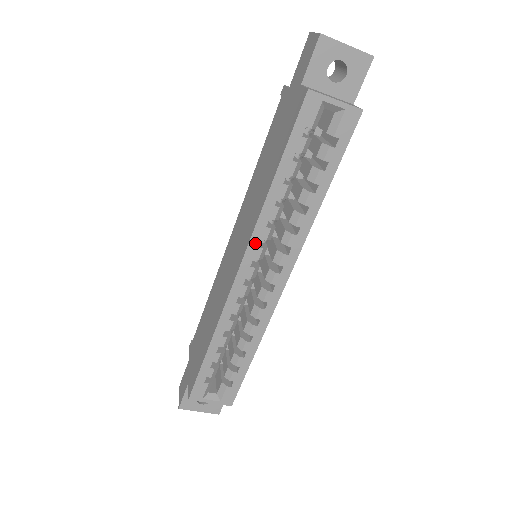
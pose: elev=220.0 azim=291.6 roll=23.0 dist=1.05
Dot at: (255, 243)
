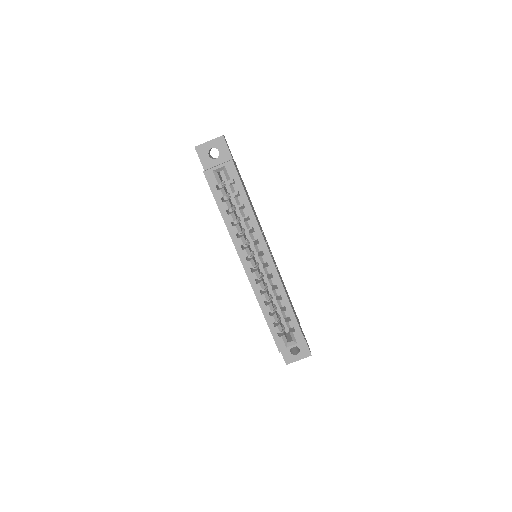
Dot at: (239, 249)
